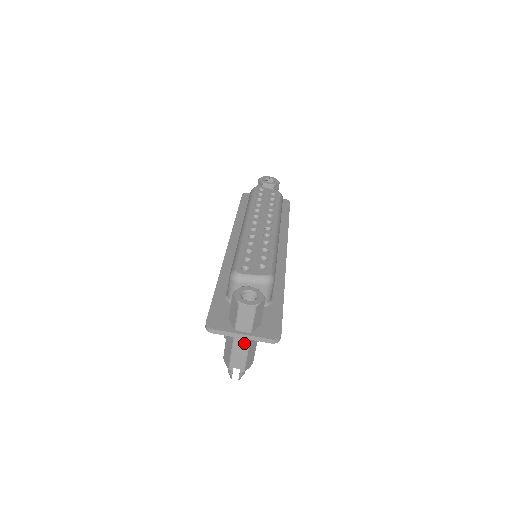
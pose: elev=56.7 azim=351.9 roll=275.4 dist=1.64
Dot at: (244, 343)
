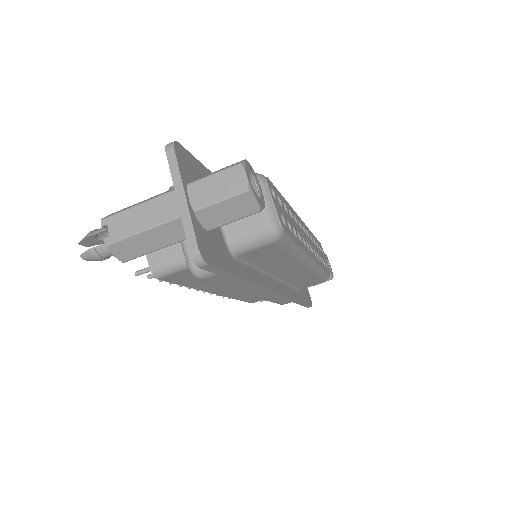
Dot at: (167, 212)
